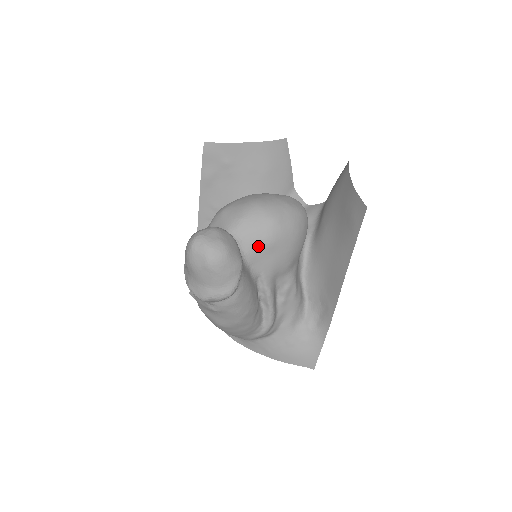
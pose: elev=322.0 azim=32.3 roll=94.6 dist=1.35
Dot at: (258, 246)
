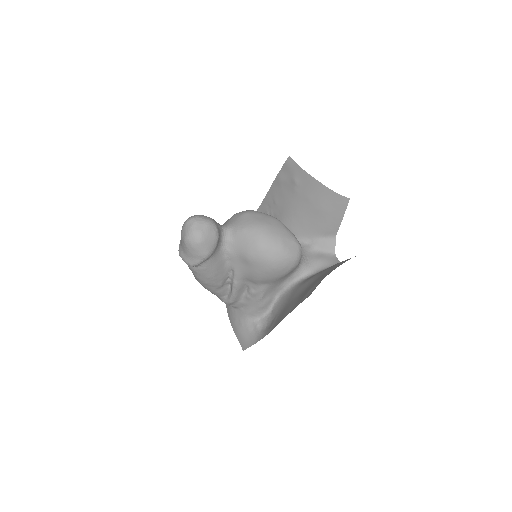
Dot at: (239, 253)
